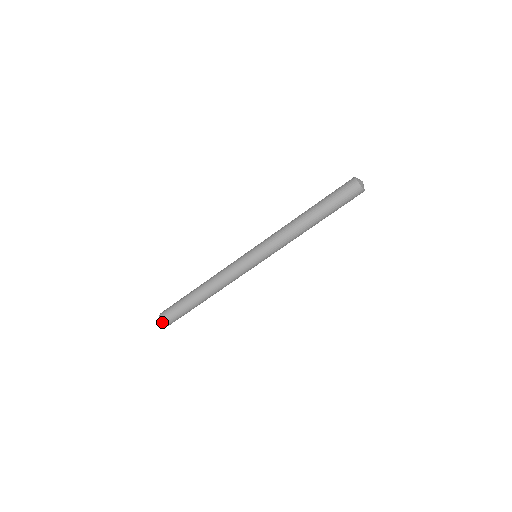
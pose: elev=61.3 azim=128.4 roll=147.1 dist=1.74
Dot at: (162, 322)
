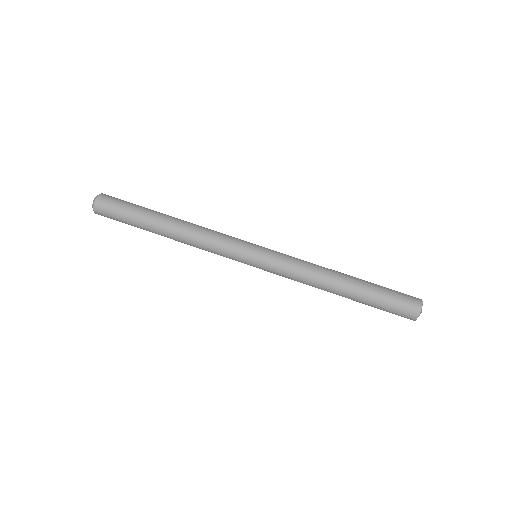
Dot at: (98, 197)
